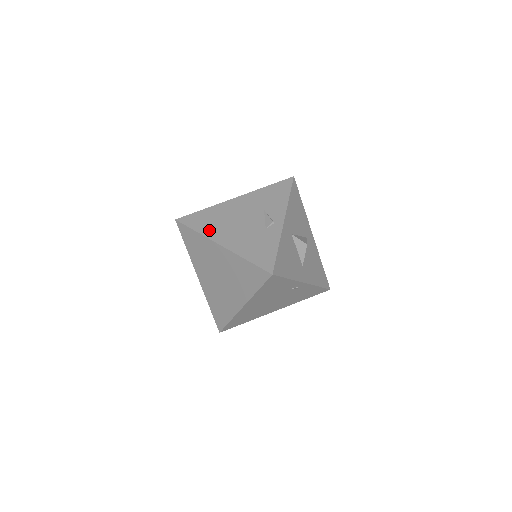
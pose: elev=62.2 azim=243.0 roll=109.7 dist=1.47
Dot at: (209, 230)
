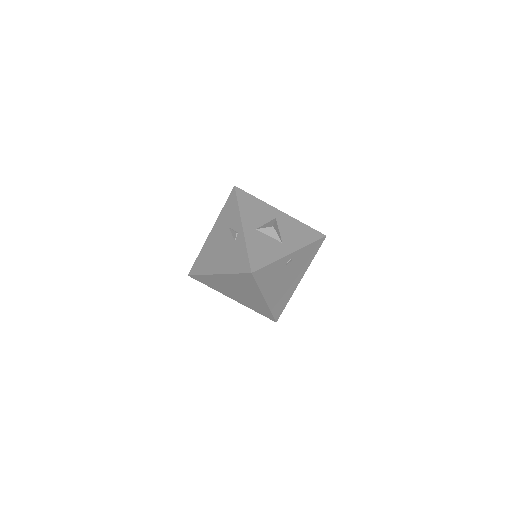
Dot at: (207, 268)
